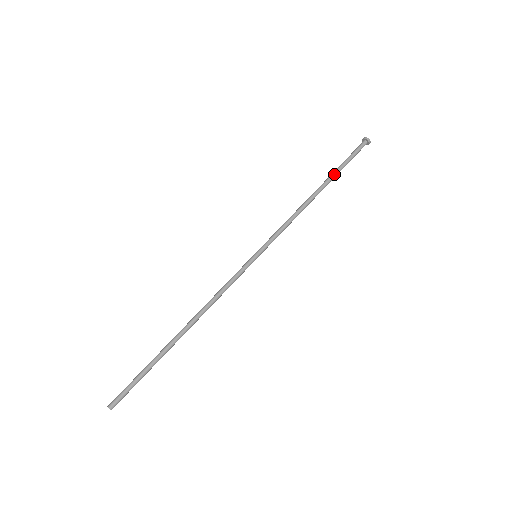
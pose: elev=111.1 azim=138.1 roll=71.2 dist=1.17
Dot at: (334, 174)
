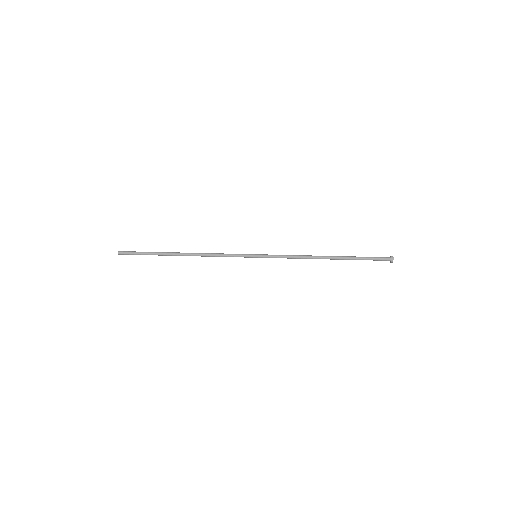
Dot at: (348, 256)
